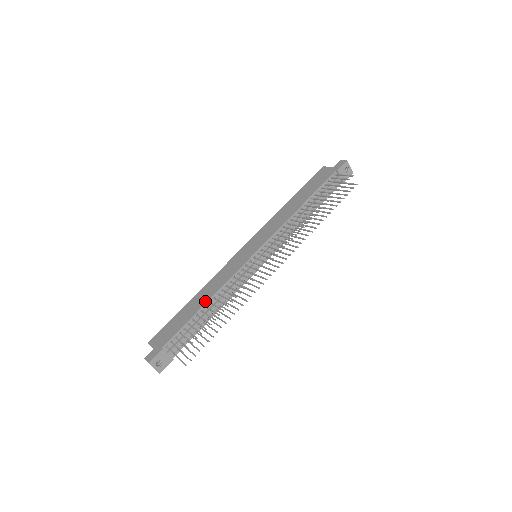
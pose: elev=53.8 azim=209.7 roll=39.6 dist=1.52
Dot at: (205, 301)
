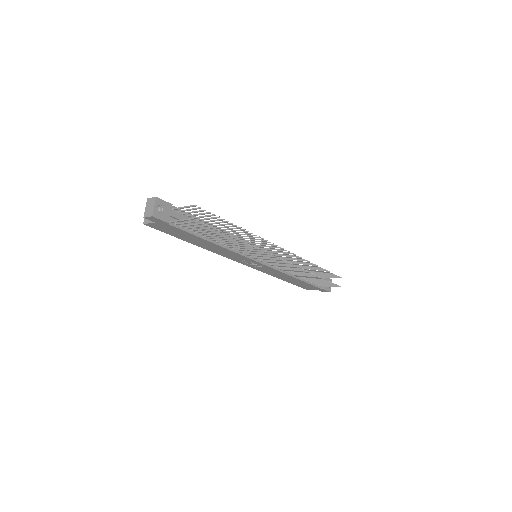
Dot at: occluded
